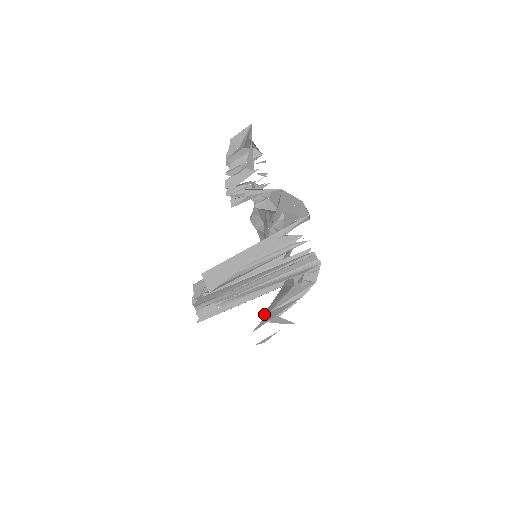
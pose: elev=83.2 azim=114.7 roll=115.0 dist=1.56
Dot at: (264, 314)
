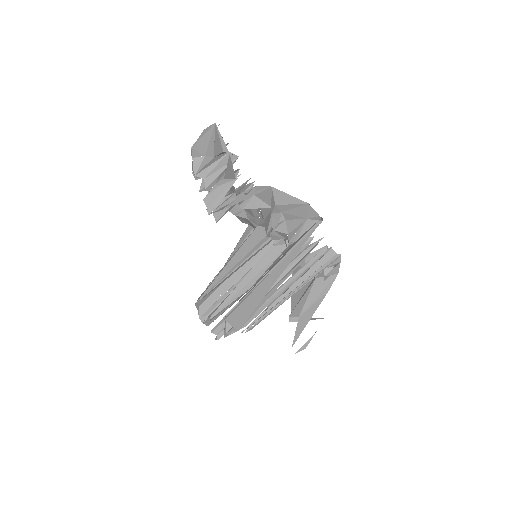
Dot at: (290, 316)
